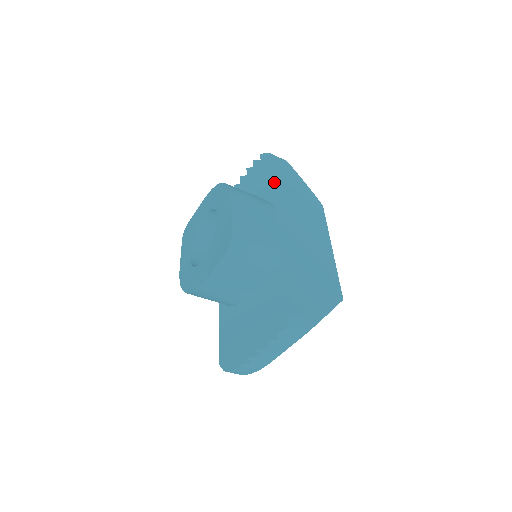
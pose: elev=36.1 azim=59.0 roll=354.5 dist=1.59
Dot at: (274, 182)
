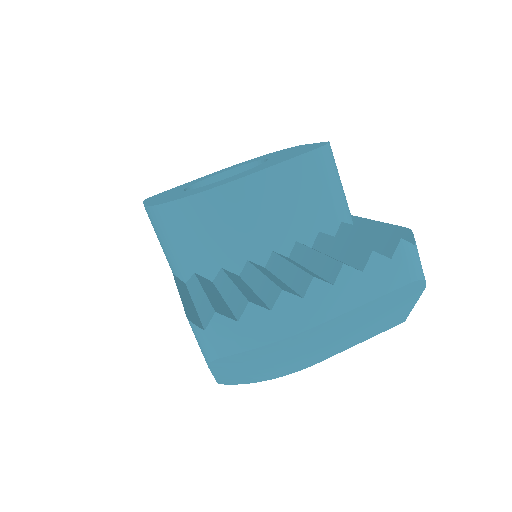
Dot at: occluded
